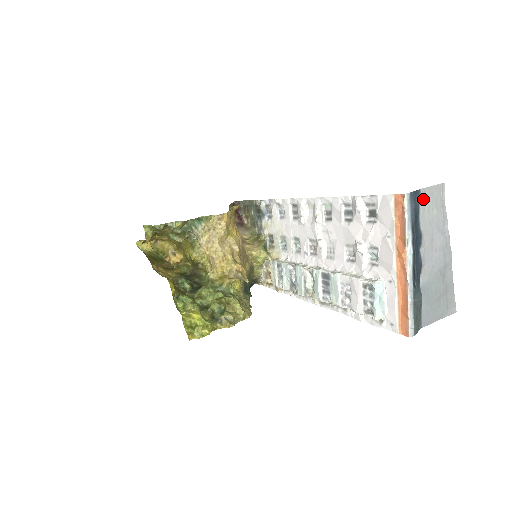
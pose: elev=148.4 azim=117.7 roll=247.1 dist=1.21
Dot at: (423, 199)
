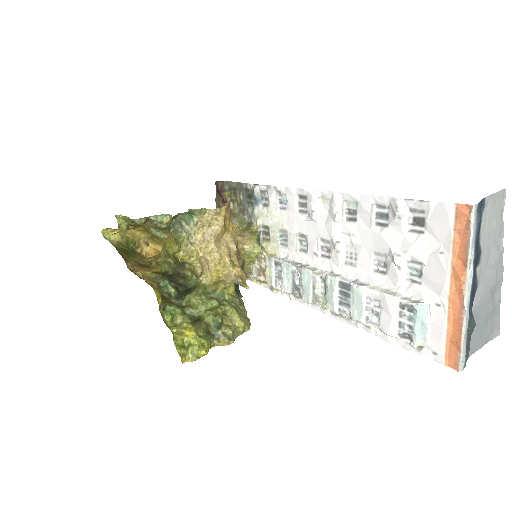
Dot at: (485, 209)
